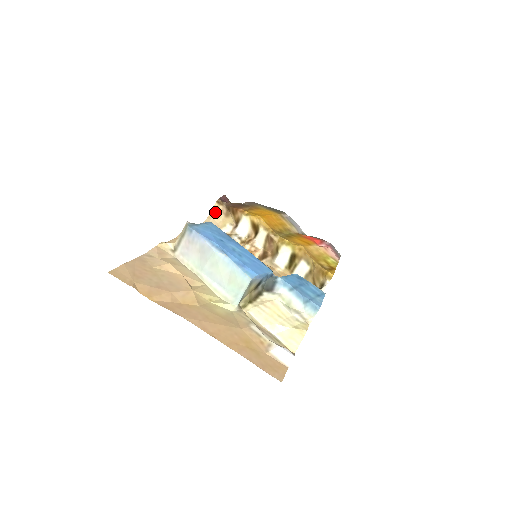
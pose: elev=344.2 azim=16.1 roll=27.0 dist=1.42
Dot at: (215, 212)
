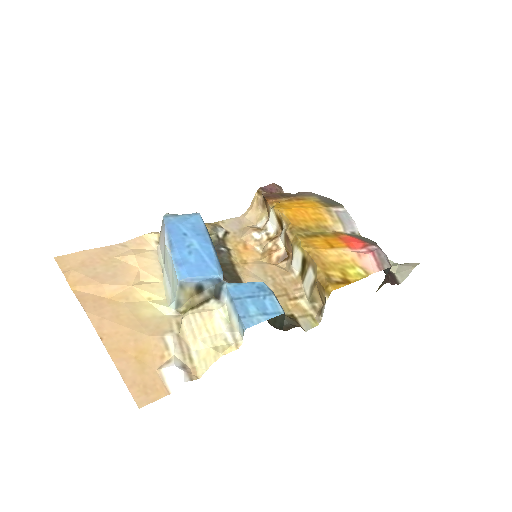
Dot at: (254, 203)
